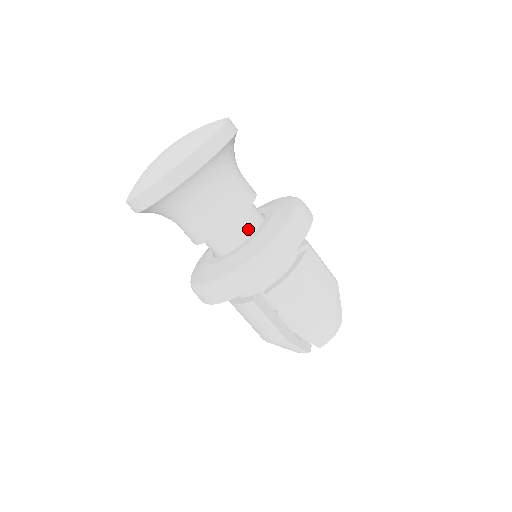
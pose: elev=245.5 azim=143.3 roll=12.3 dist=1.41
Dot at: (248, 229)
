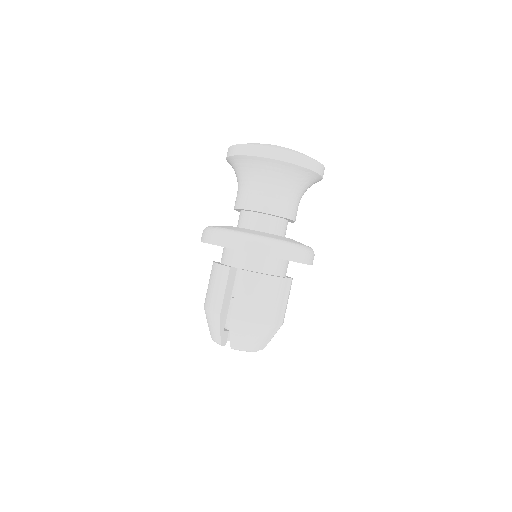
Dot at: (272, 229)
